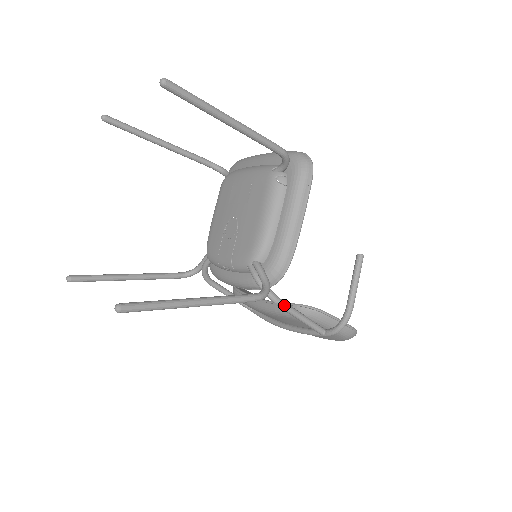
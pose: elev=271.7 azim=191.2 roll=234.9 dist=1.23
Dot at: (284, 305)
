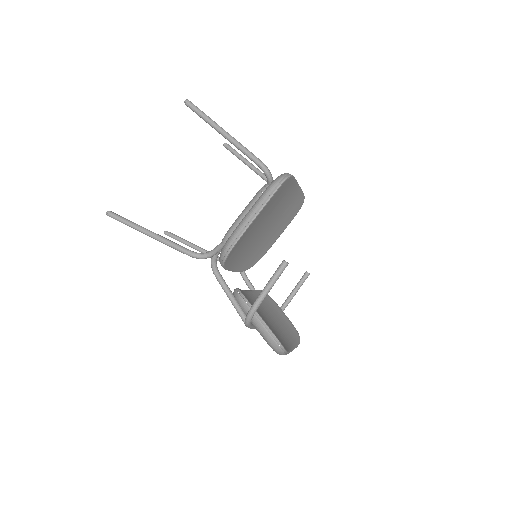
Dot at: (218, 277)
